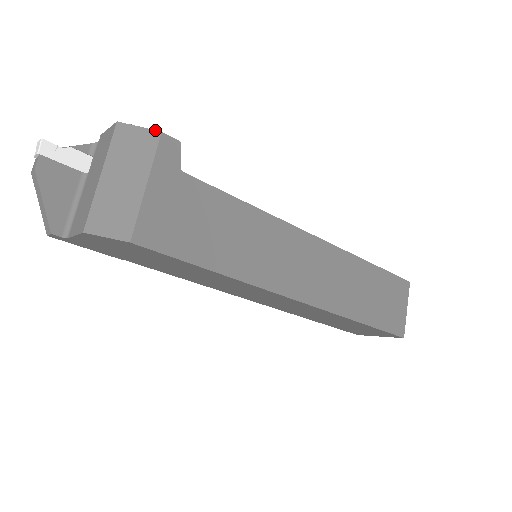
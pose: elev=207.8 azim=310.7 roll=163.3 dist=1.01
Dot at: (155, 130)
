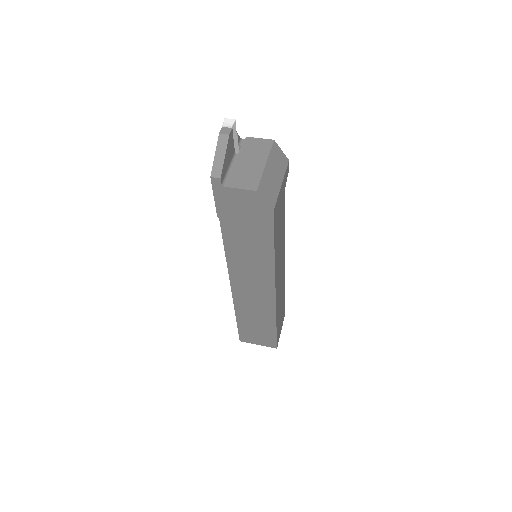
Dot at: occluded
